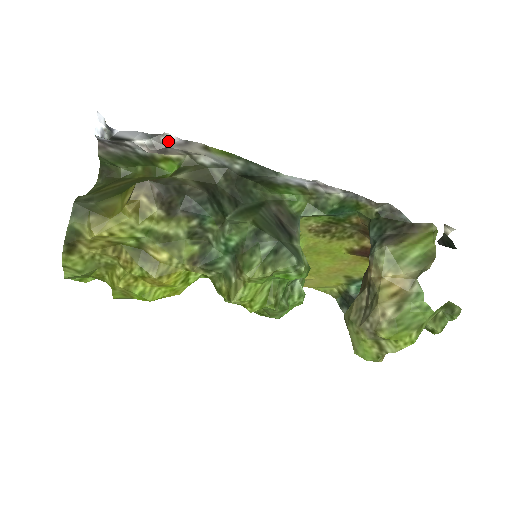
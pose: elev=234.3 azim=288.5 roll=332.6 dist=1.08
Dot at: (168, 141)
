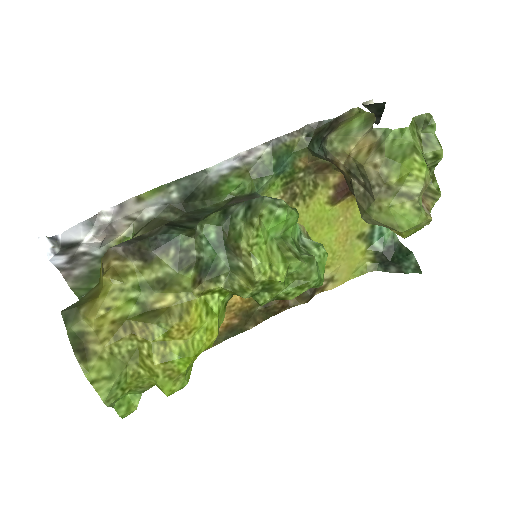
Dot at: (107, 217)
